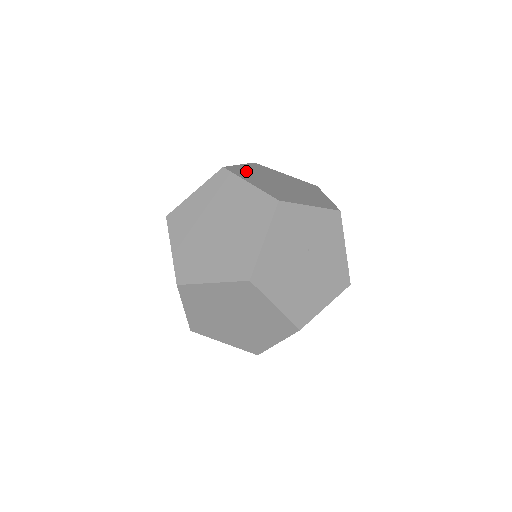
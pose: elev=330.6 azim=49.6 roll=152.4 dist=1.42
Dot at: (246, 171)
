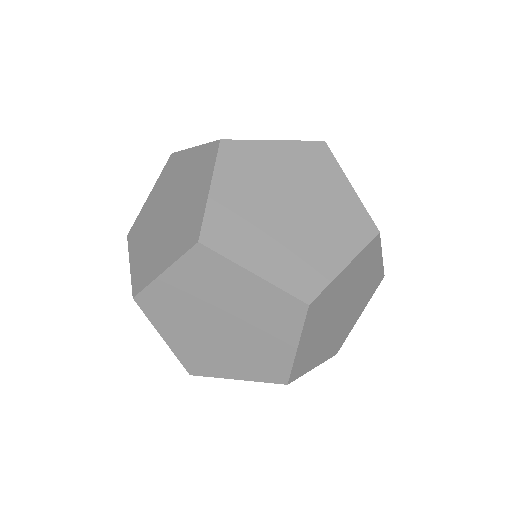
Dot at: occluded
